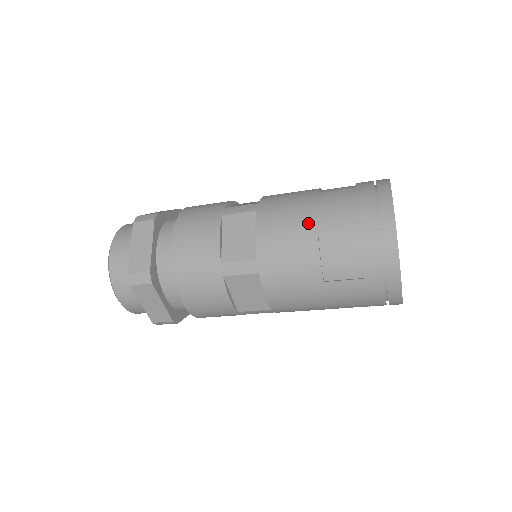
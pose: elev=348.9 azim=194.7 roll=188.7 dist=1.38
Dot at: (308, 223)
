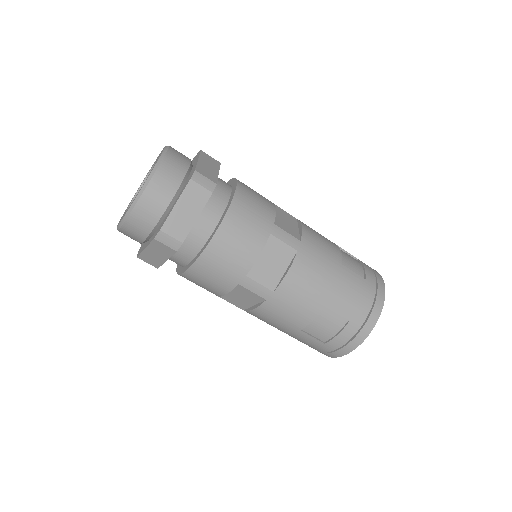
Dot at: (326, 292)
